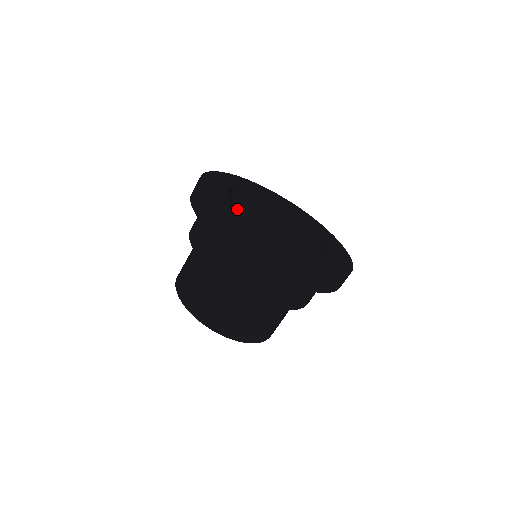
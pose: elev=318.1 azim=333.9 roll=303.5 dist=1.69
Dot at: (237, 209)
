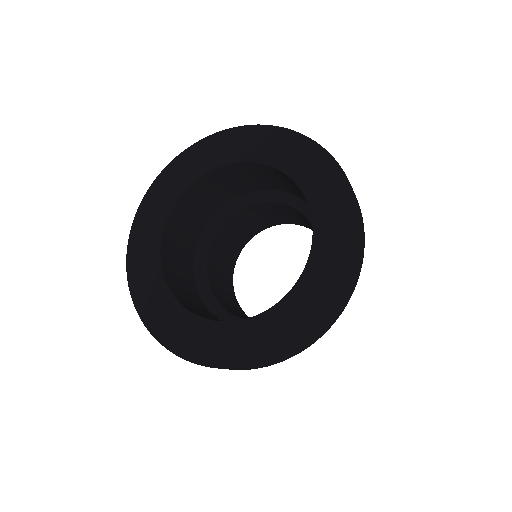
Dot at: (279, 180)
